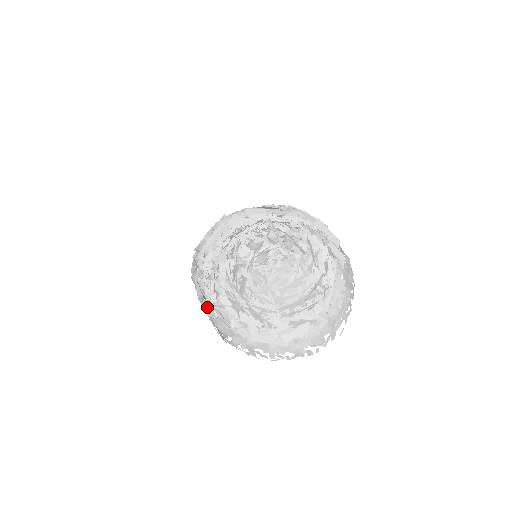
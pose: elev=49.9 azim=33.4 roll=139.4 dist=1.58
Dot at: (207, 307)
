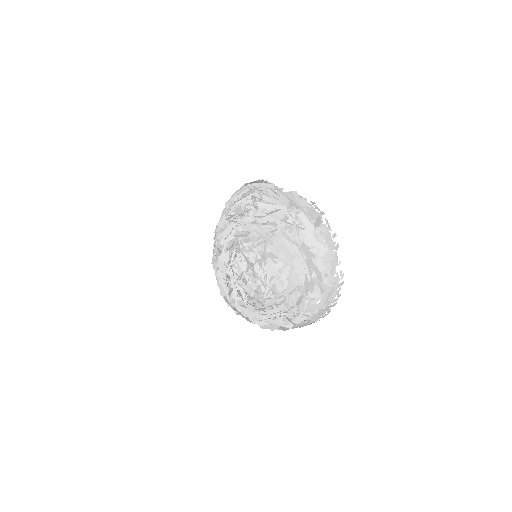
Dot at: occluded
